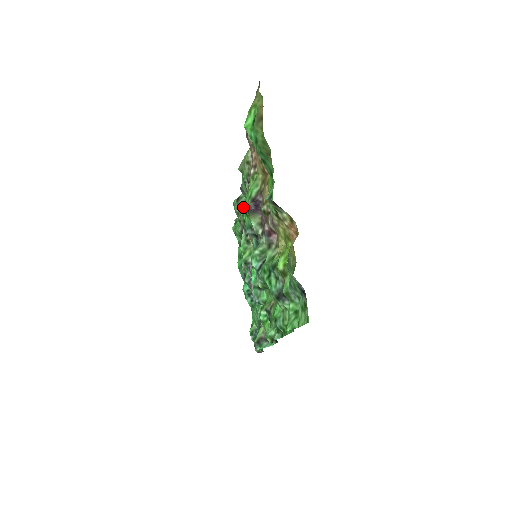
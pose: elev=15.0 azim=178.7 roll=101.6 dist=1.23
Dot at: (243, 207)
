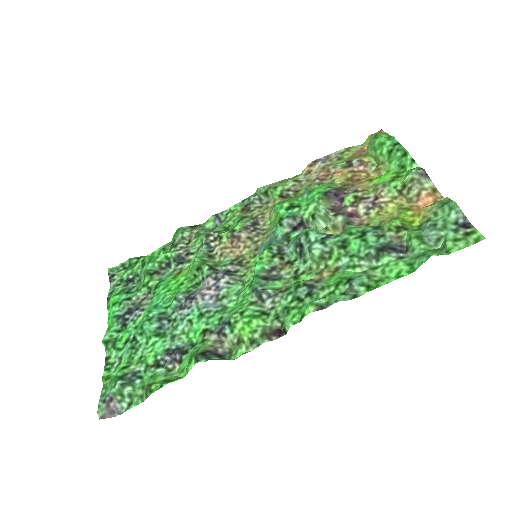
Dot at: (287, 201)
